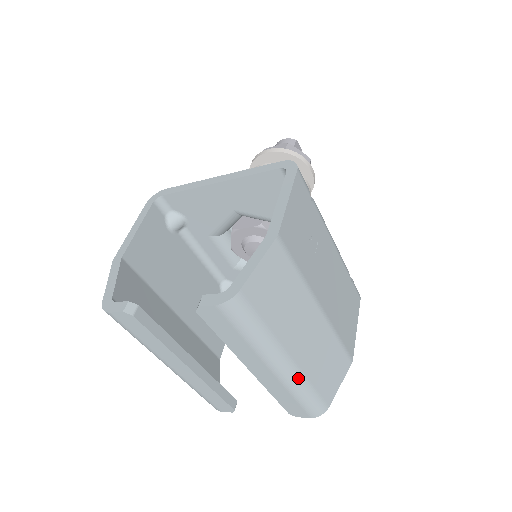
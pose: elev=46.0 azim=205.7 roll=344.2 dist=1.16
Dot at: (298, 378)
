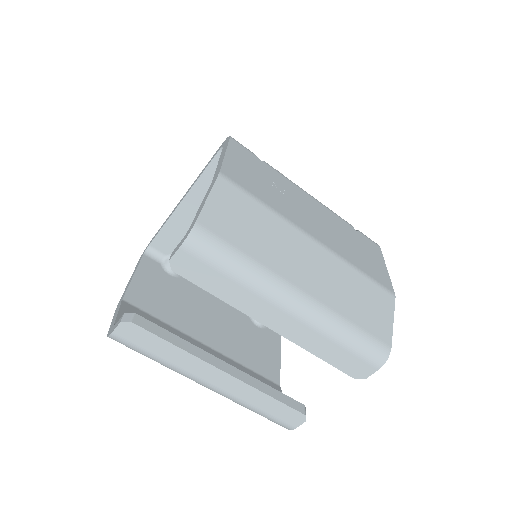
Dot at: (325, 314)
